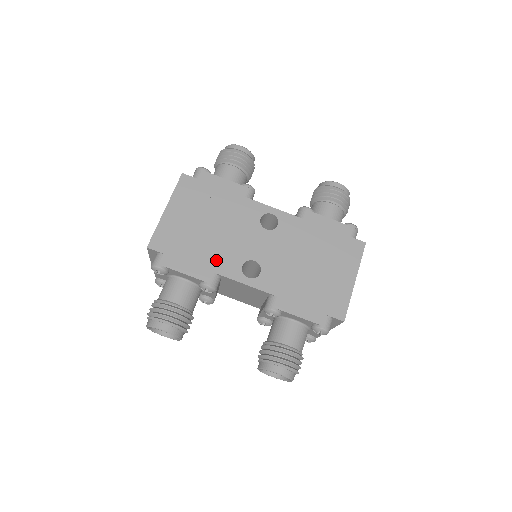
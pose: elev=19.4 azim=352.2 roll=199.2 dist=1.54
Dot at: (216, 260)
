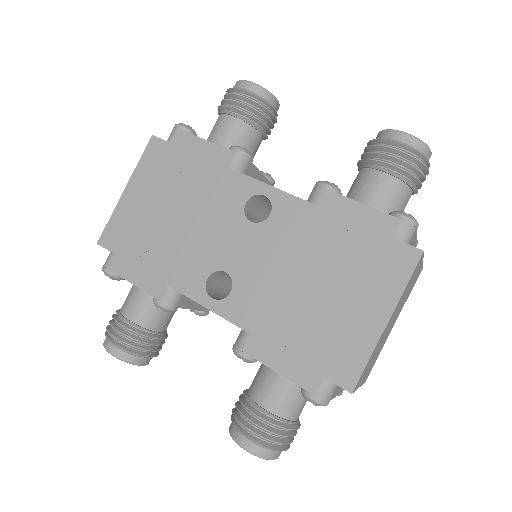
Dot at: (174, 267)
